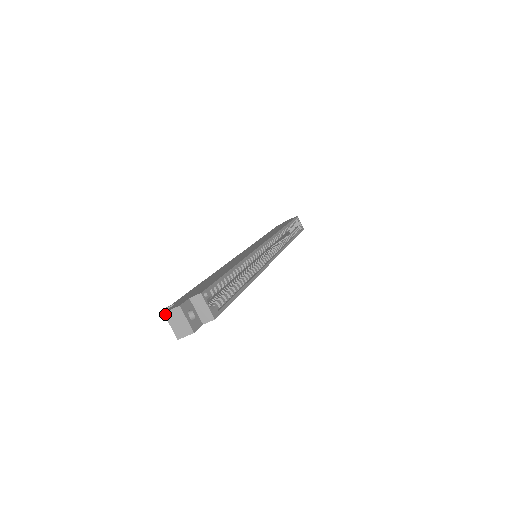
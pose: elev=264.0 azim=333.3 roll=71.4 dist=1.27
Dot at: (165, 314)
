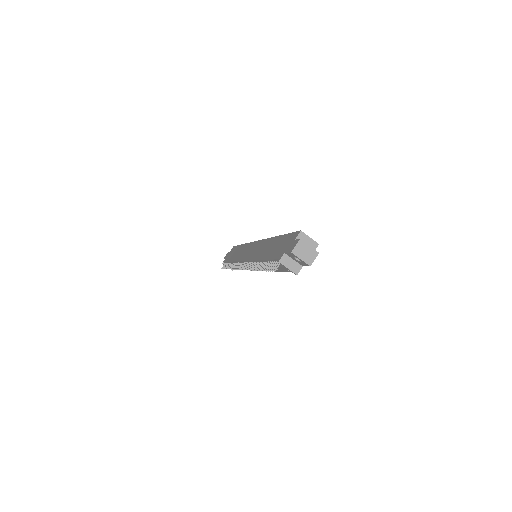
Dot at: (293, 252)
